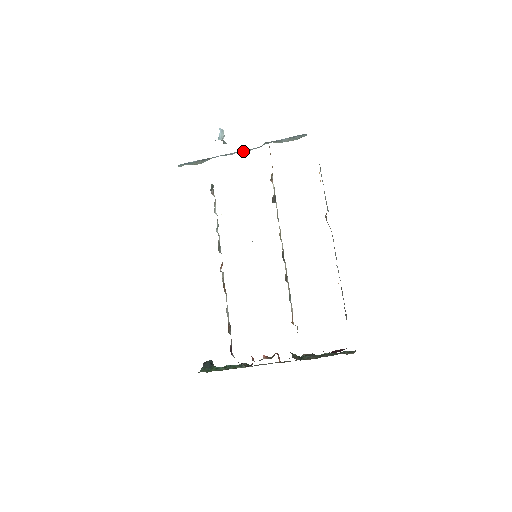
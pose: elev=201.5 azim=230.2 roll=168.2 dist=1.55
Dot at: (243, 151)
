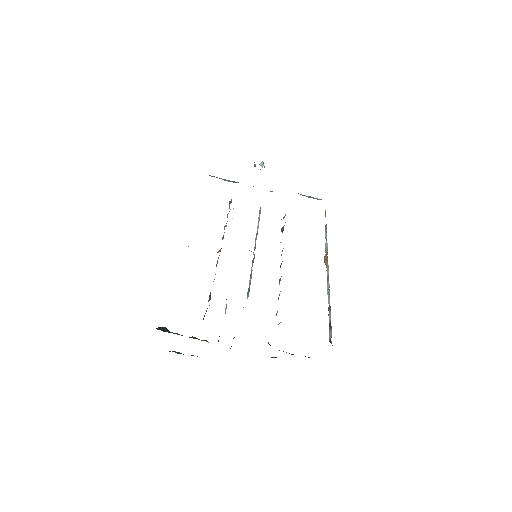
Dot at: occluded
